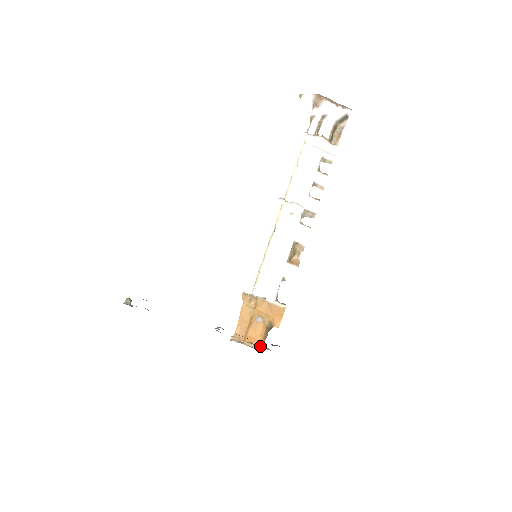
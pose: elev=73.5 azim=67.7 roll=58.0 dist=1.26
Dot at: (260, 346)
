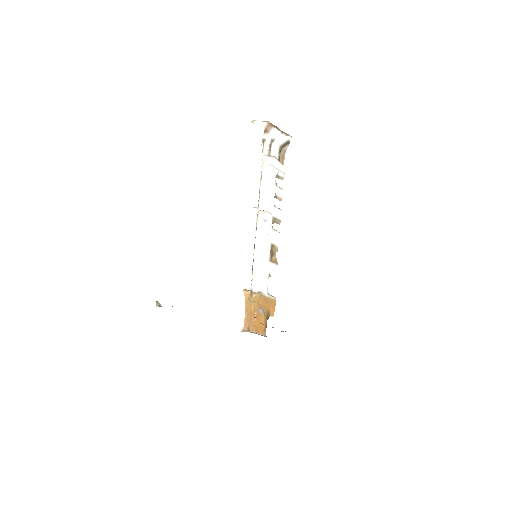
Dot at: (265, 333)
